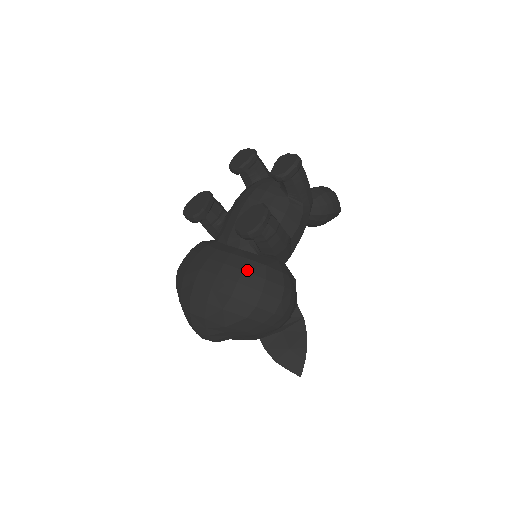
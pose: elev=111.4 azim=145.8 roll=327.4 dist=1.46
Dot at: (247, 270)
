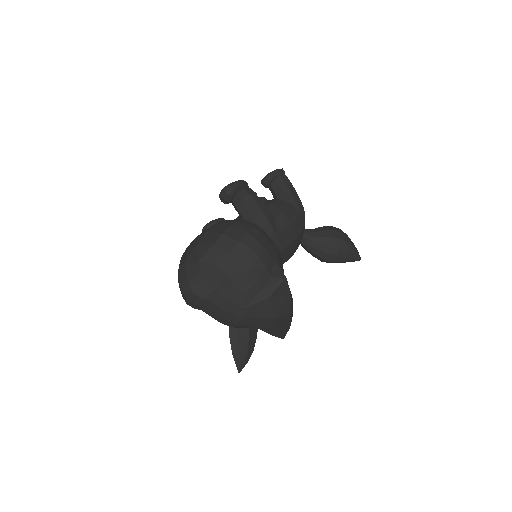
Dot at: (224, 221)
